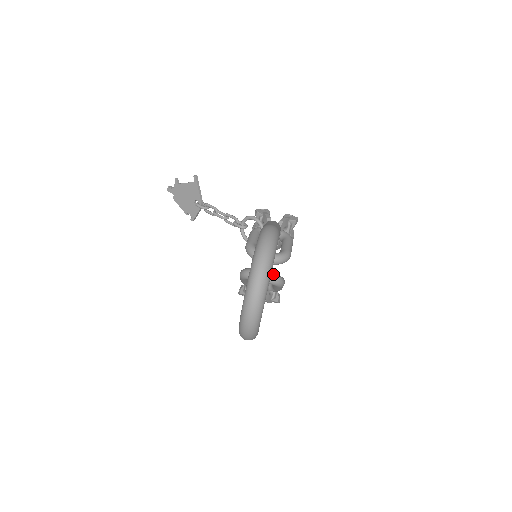
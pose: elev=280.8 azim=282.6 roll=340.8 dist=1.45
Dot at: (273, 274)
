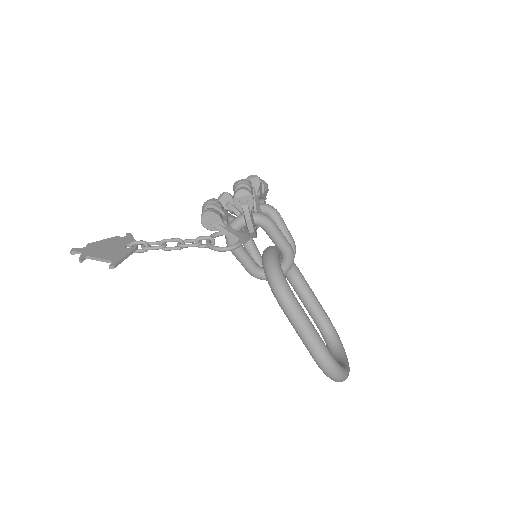
Dot at: occluded
